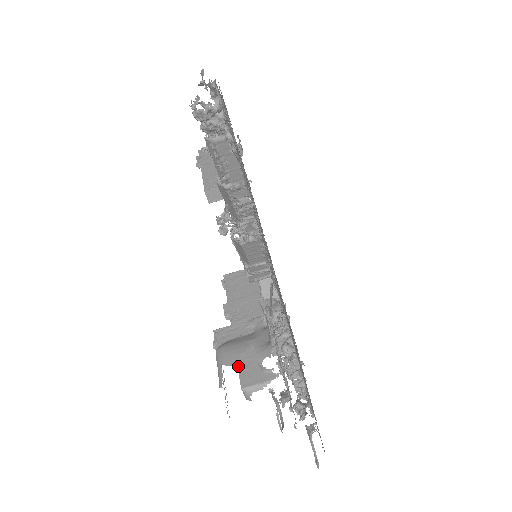
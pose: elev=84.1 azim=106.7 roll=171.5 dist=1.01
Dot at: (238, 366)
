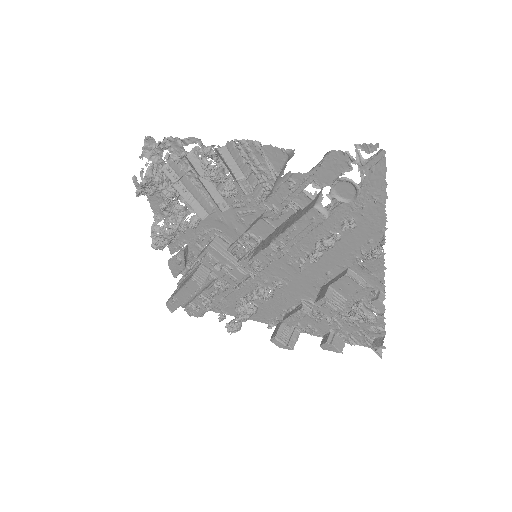
Dot at: (301, 217)
